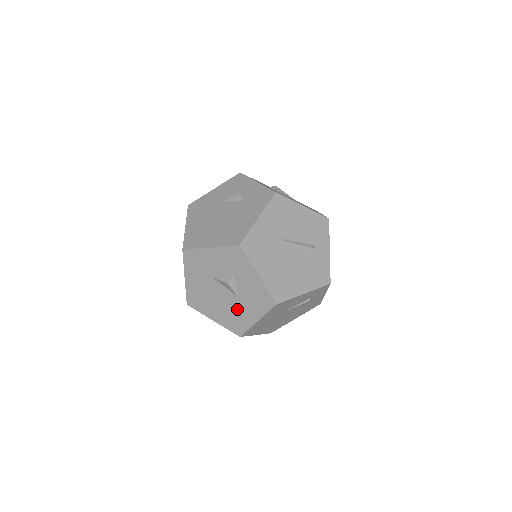
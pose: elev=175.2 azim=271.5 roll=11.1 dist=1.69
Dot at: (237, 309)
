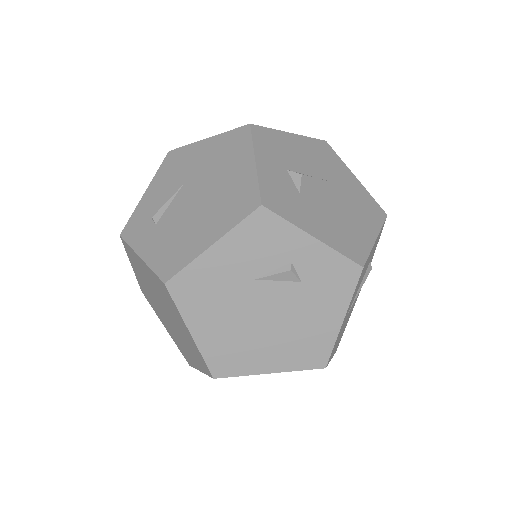
Dot at: occluded
